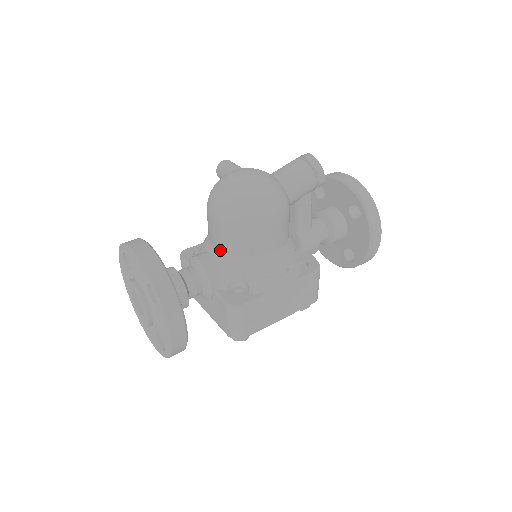
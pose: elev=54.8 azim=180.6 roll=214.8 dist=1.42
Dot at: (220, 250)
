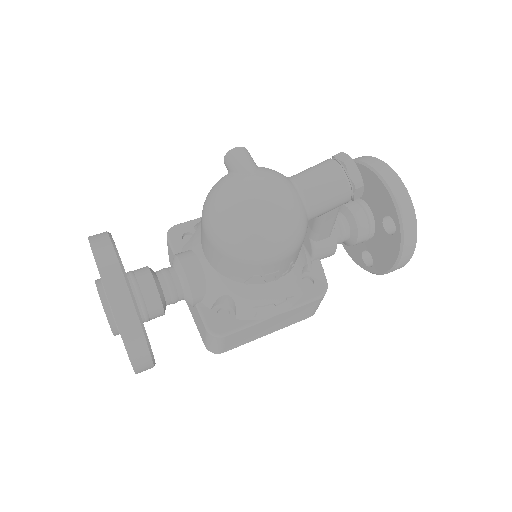
Dot at: (210, 264)
